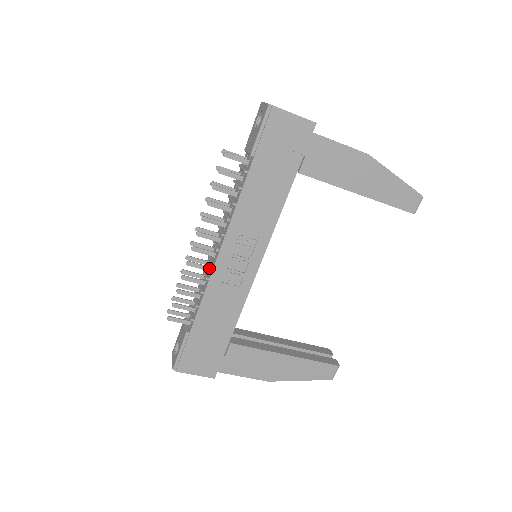
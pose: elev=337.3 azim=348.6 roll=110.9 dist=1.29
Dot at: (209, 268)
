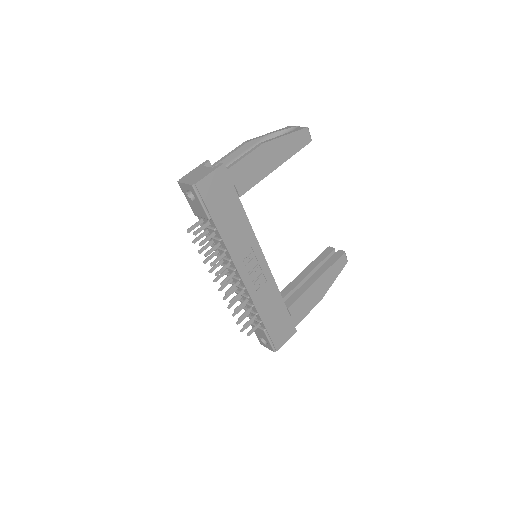
Dot at: (242, 291)
